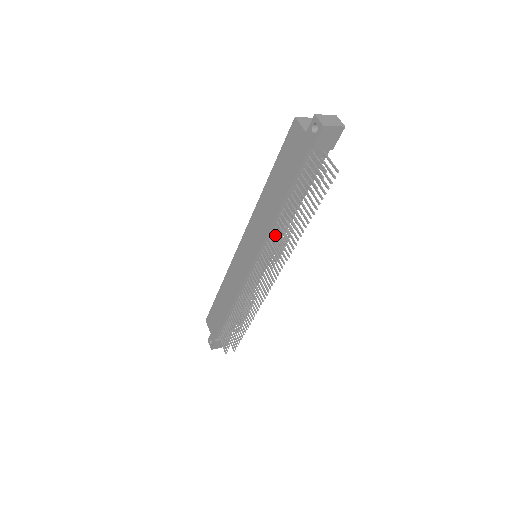
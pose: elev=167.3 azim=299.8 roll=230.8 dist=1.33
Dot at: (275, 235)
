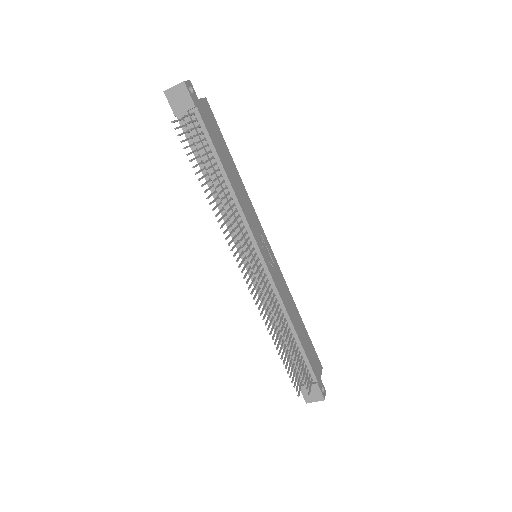
Dot at: (223, 215)
